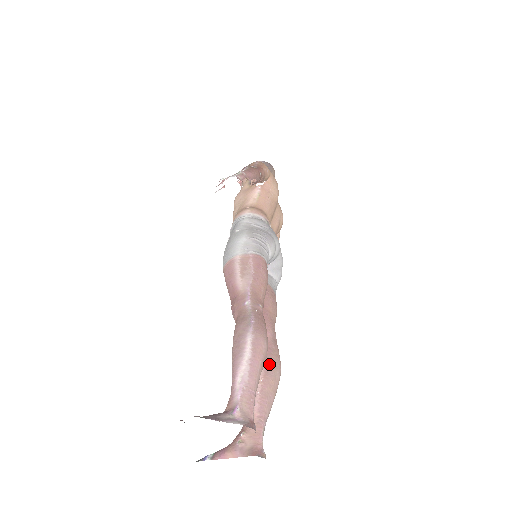
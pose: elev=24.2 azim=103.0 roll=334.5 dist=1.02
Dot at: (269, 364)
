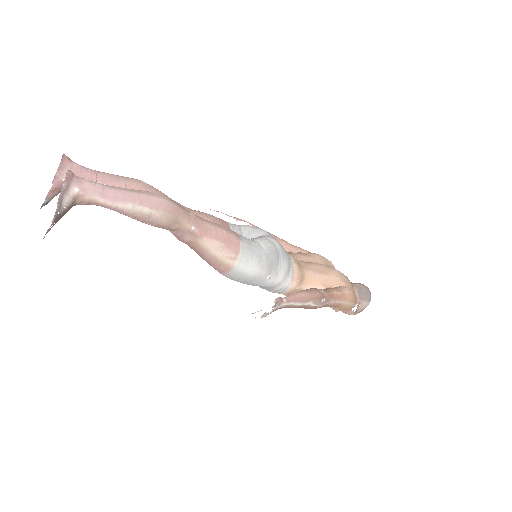
Dot at: occluded
